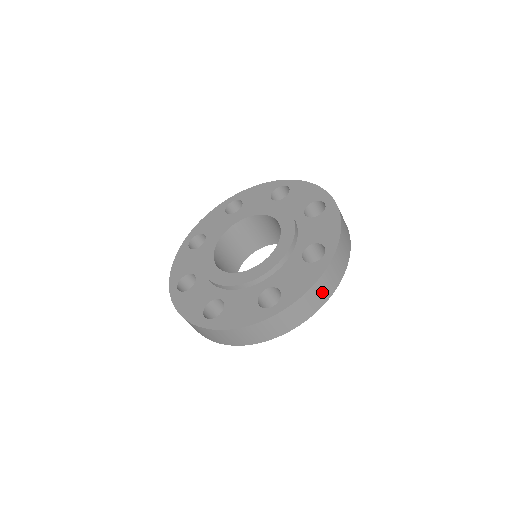
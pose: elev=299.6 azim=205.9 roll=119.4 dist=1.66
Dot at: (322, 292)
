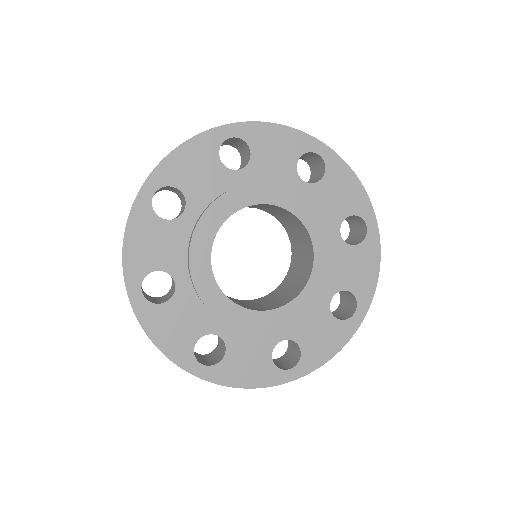
Dot at: occluded
